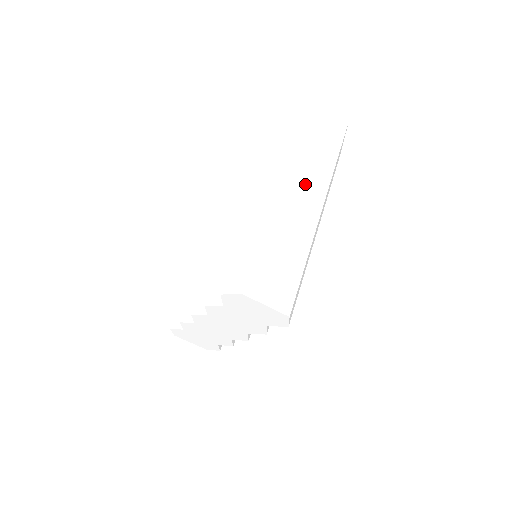
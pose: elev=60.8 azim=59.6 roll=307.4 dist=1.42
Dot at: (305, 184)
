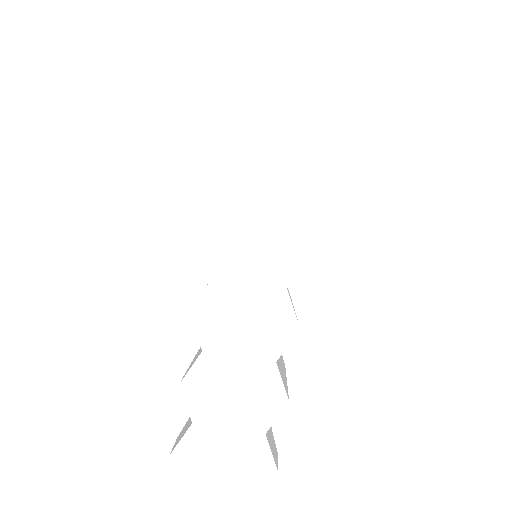
Dot at: occluded
